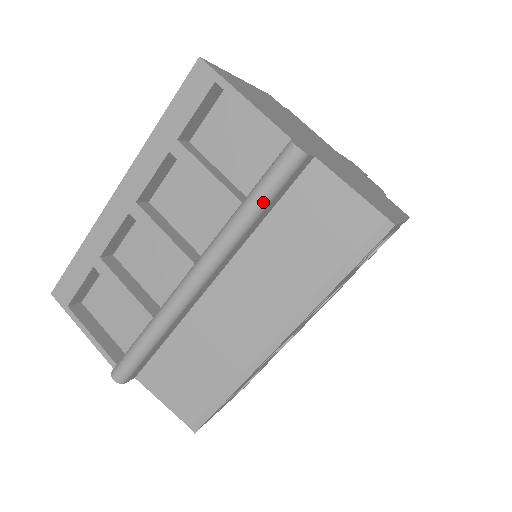
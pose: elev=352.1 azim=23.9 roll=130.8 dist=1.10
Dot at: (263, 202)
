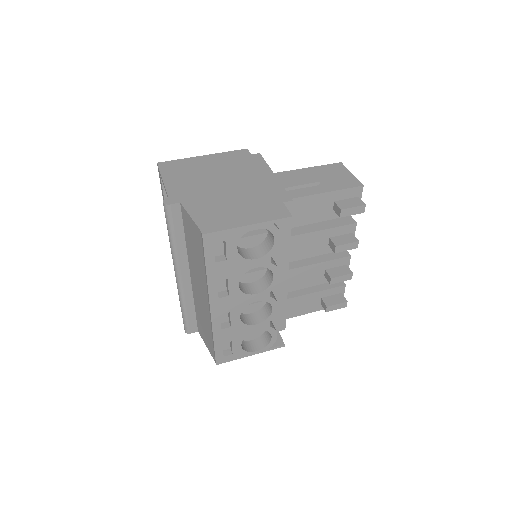
Dot at: (170, 232)
